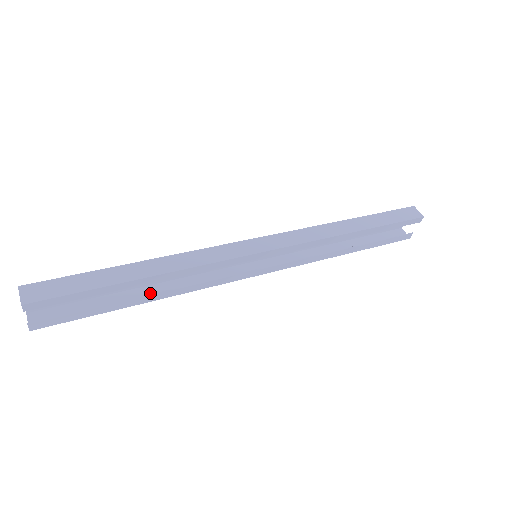
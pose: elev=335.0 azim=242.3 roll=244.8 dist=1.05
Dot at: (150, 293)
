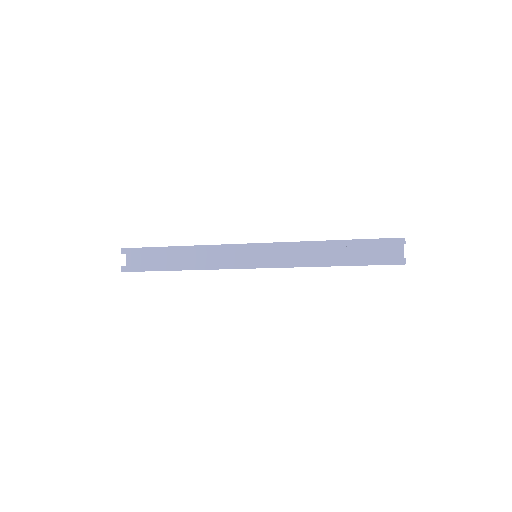
Dot at: occluded
